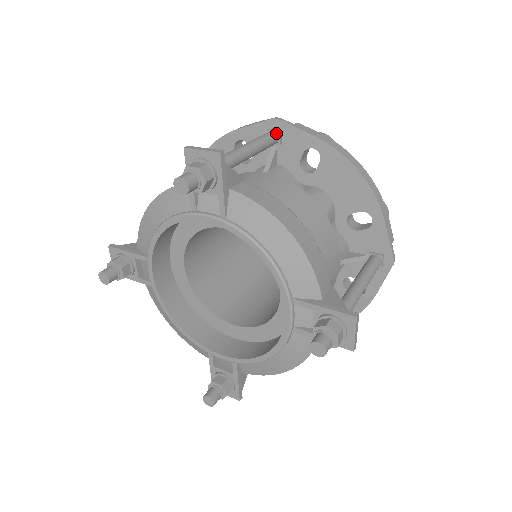
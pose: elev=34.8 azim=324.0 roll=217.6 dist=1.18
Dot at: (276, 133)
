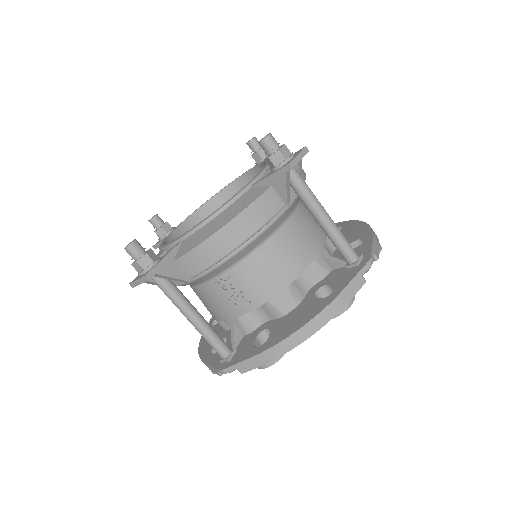
Dot at: occluded
